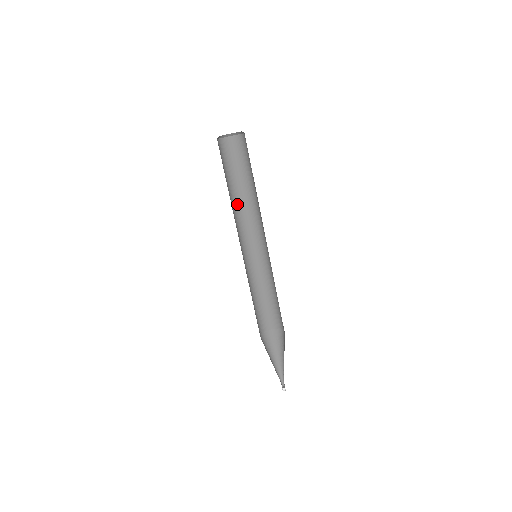
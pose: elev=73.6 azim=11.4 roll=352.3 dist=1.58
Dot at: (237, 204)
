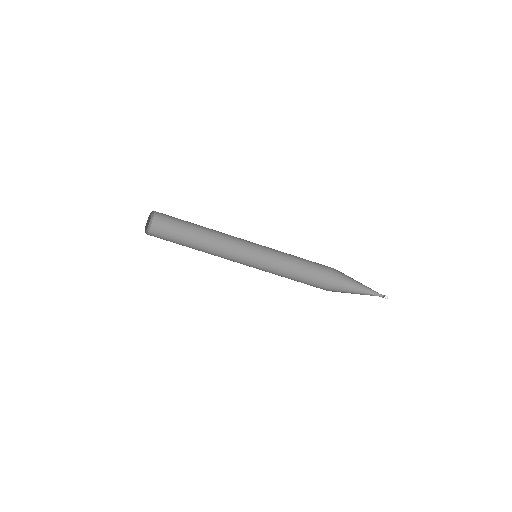
Dot at: (210, 238)
